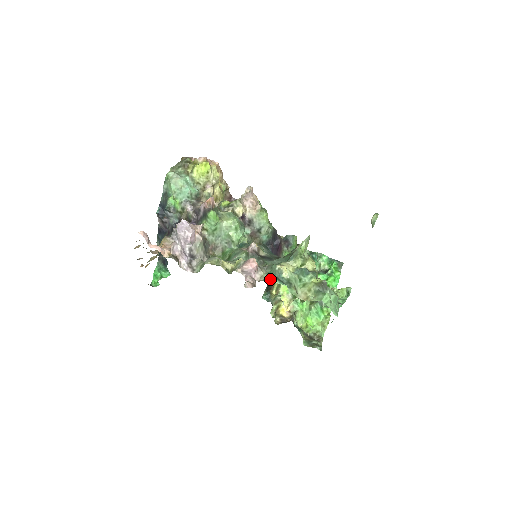
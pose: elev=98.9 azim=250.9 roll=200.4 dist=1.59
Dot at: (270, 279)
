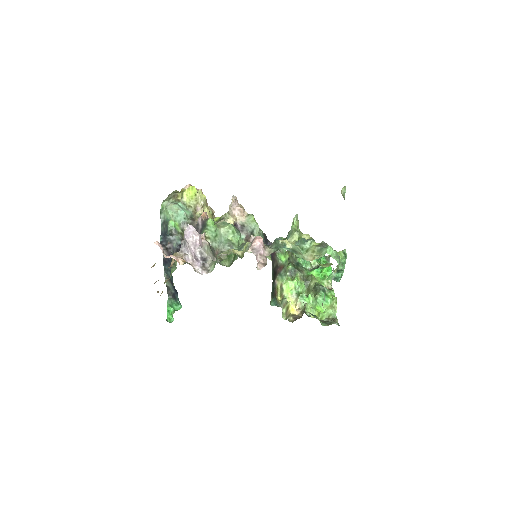
Dot at: (278, 249)
